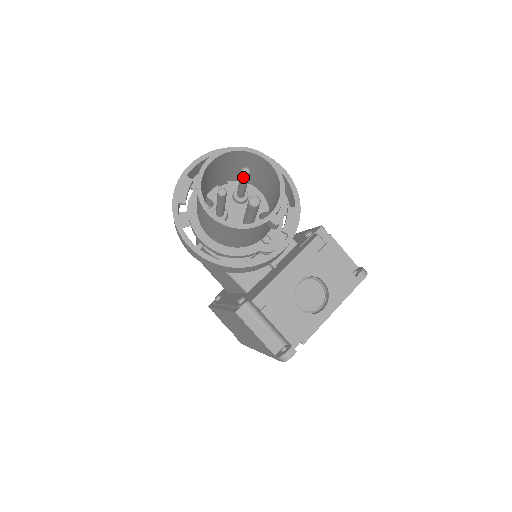
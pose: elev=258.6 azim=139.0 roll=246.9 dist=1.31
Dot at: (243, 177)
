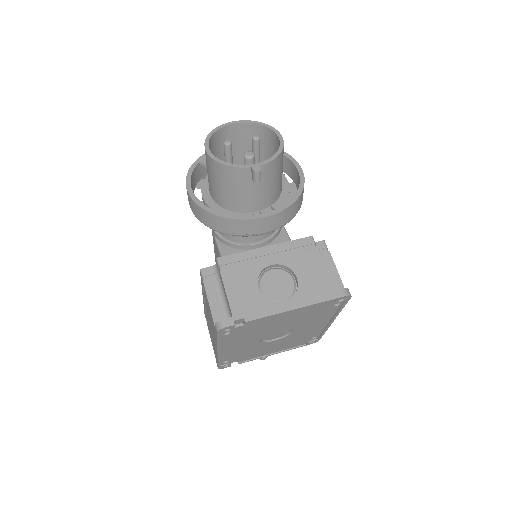
Dot at: (253, 143)
